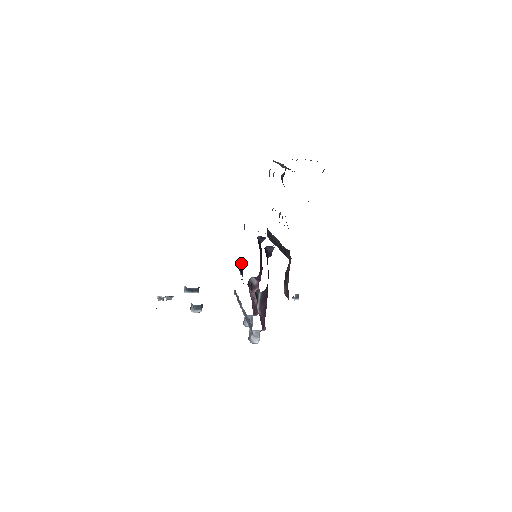
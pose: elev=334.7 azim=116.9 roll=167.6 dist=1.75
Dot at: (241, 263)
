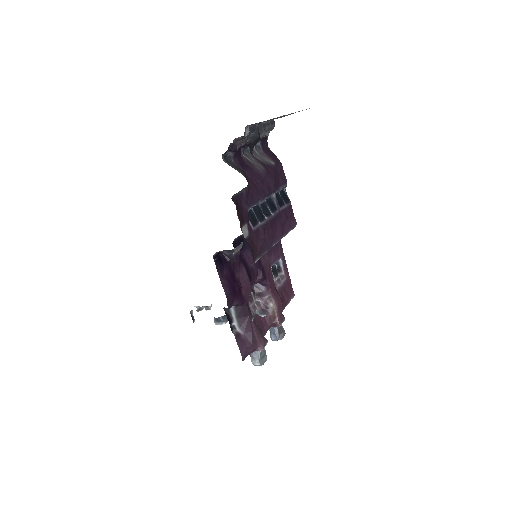
Dot at: (279, 259)
